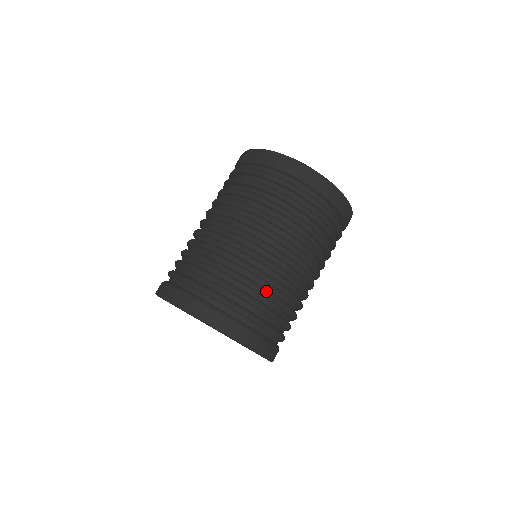
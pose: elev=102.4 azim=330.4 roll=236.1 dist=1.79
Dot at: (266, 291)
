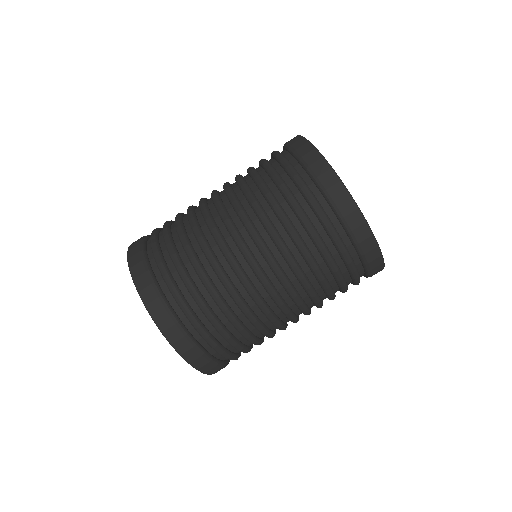
Dot at: (238, 323)
